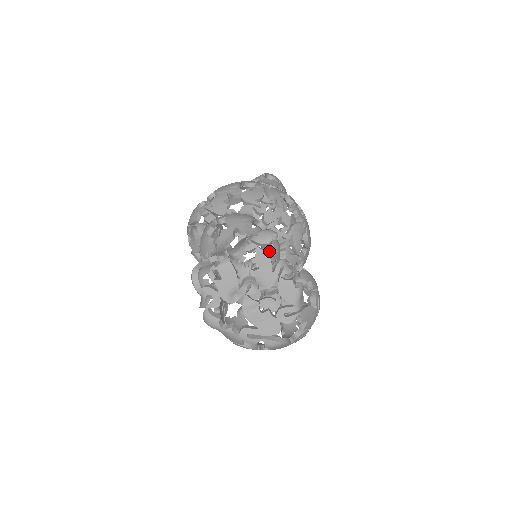
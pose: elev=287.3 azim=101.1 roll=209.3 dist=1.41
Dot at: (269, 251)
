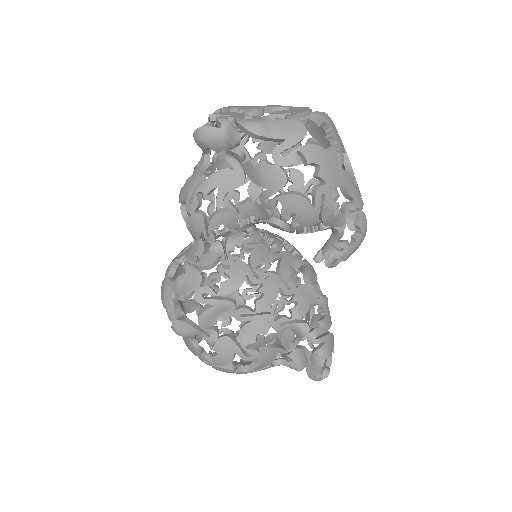
Dot at: (251, 198)
